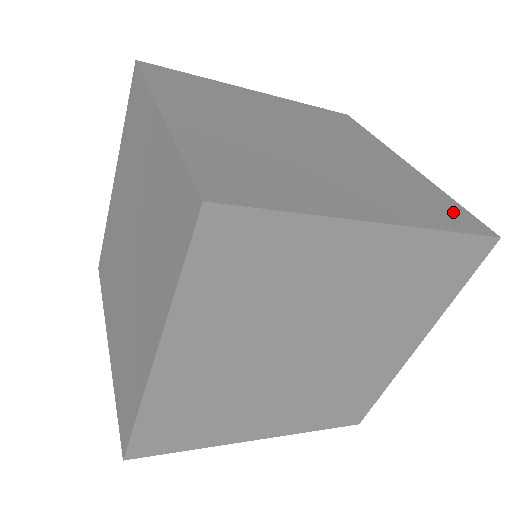
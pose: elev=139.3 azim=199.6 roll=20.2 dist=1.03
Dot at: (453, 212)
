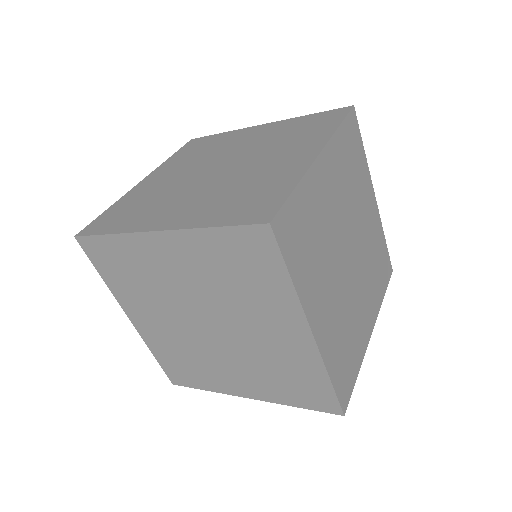
Dot at: occluded
